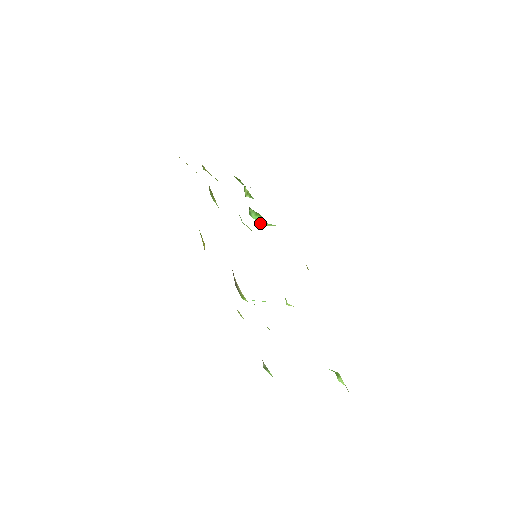
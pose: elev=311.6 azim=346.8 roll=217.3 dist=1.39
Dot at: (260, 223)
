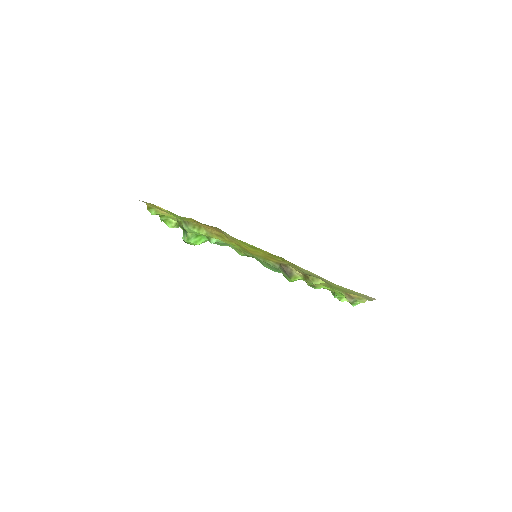
Dot at: (198, 243)
